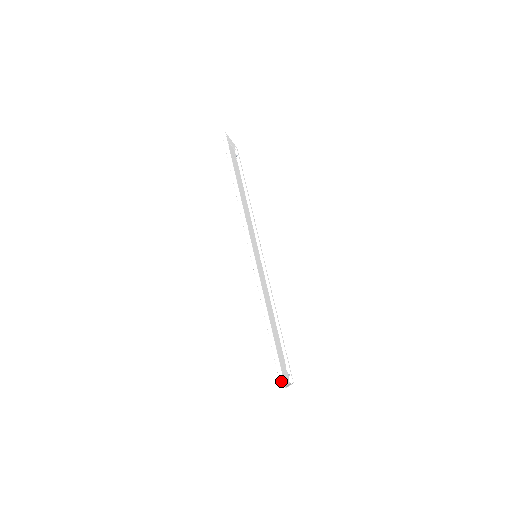
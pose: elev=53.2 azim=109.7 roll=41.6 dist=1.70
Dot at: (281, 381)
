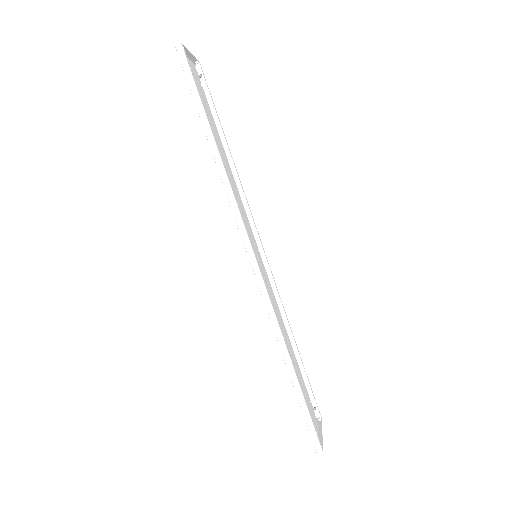
Dot at: (316, 445)
